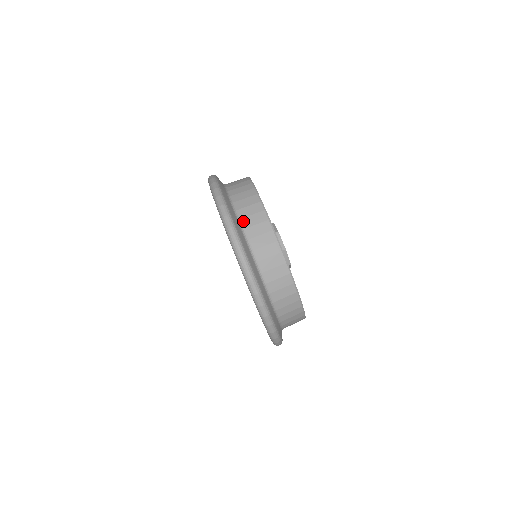
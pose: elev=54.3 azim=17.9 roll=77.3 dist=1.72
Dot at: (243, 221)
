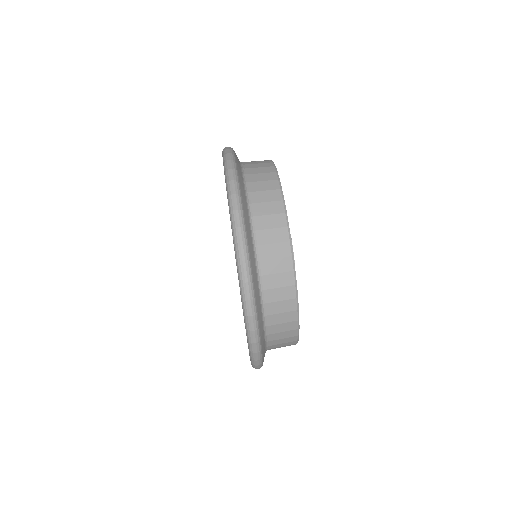
Dot at: (258, 234)
